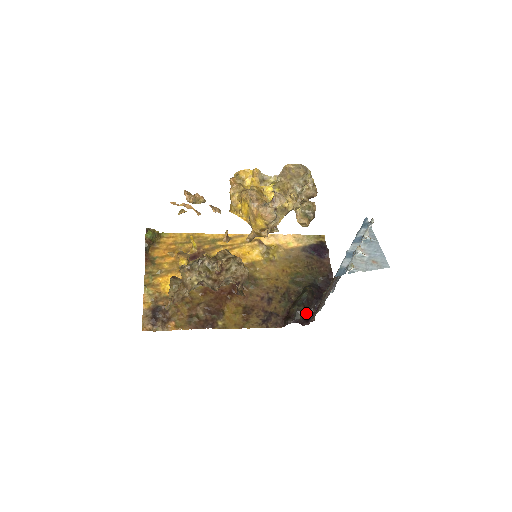
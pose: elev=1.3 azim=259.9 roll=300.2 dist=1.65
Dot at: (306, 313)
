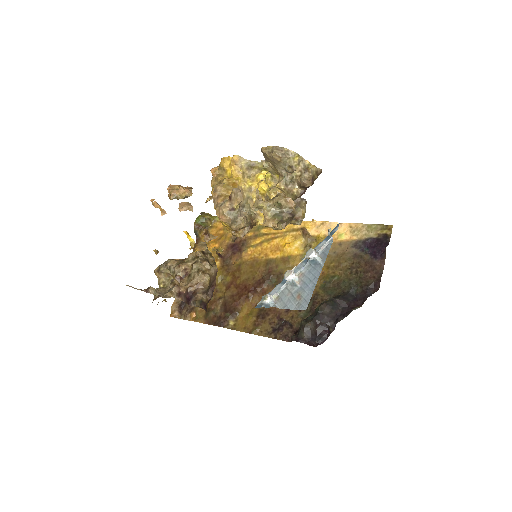
Dot at: (318, 331)
